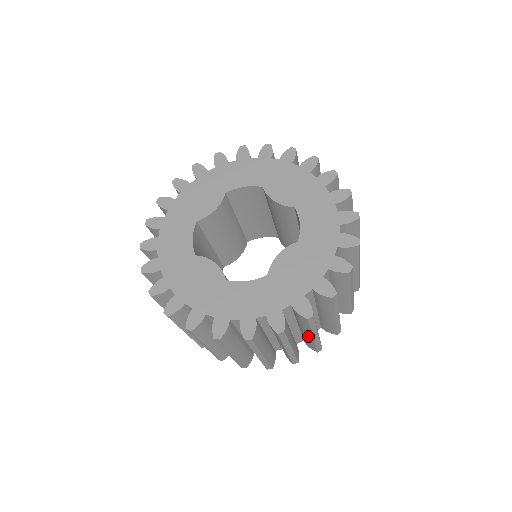
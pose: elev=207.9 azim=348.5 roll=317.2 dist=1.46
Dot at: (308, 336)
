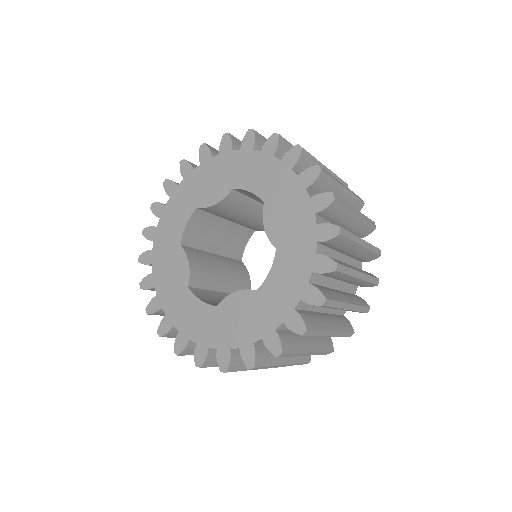
Dot at: (359, 251)
